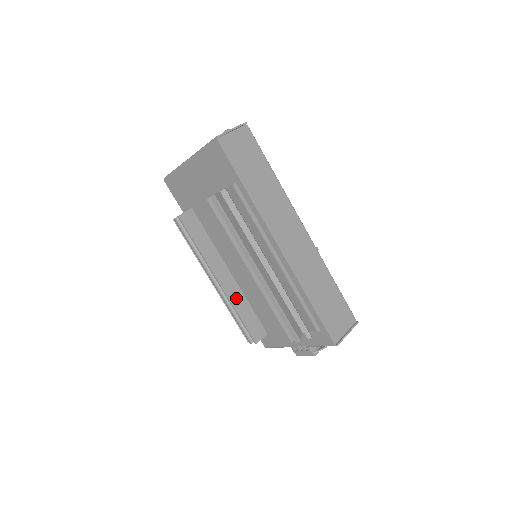
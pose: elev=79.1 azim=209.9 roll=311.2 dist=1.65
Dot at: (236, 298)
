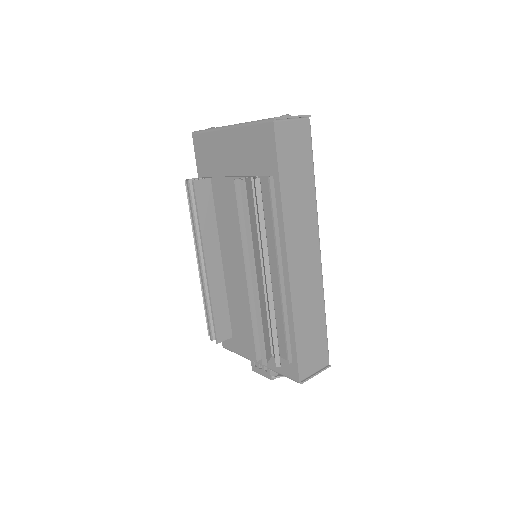
Dot at: (217, 289)
